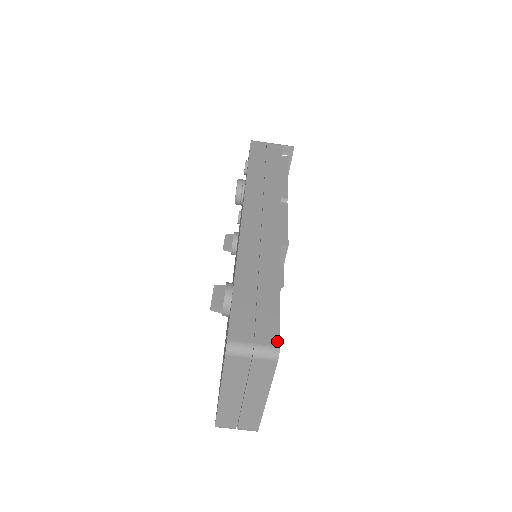
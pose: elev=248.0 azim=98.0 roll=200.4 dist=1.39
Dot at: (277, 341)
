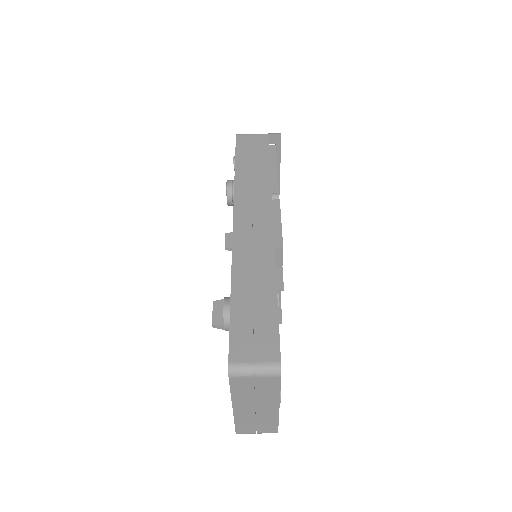
Dot at: (278, 356)
